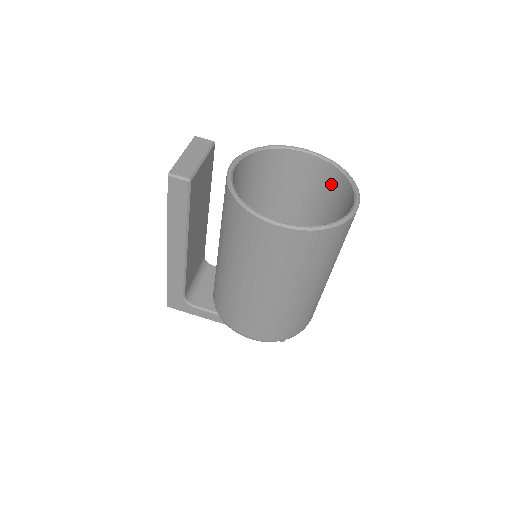
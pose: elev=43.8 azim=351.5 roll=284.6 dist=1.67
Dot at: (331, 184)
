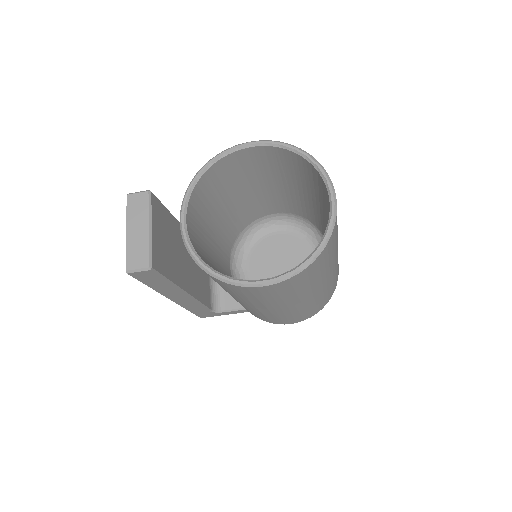
Dot at: (296, 165)
